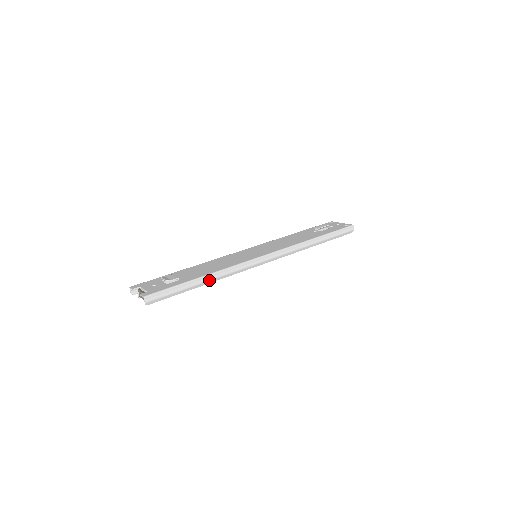
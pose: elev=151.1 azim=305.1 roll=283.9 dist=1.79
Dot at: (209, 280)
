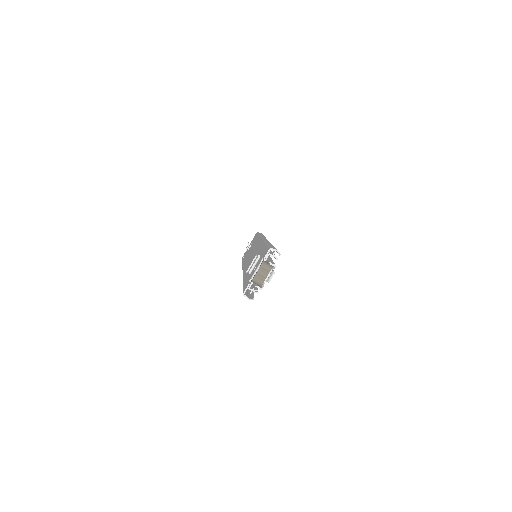
Dot at: occluded
